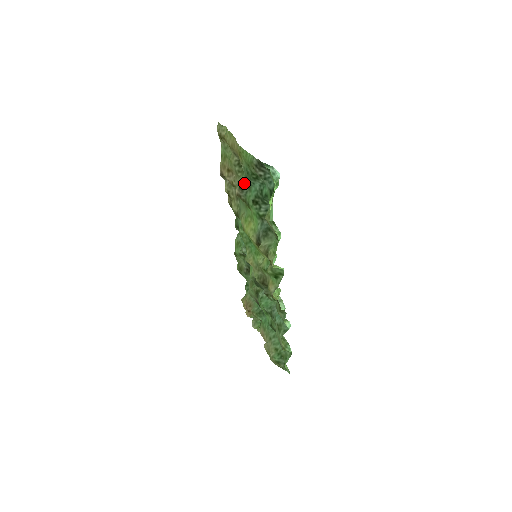
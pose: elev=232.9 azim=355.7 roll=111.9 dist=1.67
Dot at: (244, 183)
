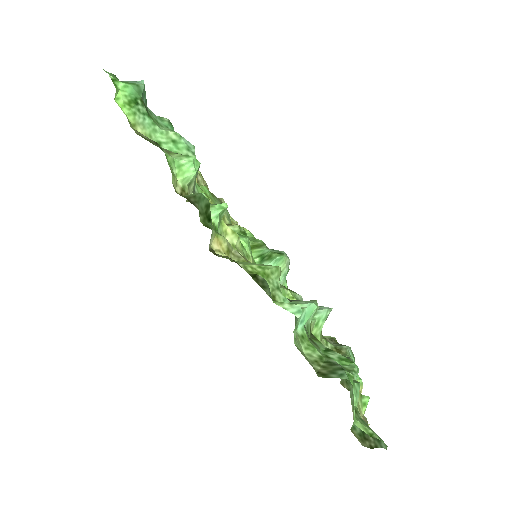
Dot at: occluded
